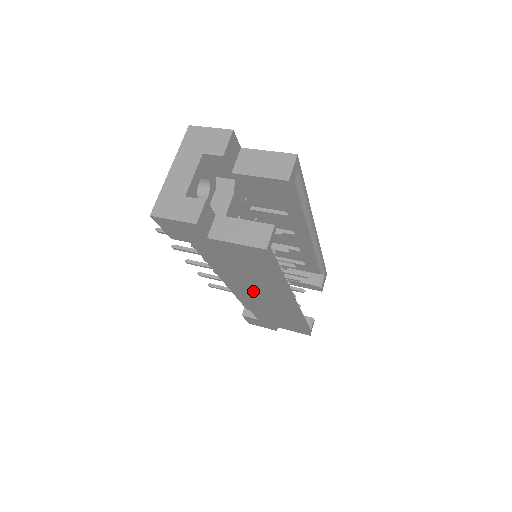
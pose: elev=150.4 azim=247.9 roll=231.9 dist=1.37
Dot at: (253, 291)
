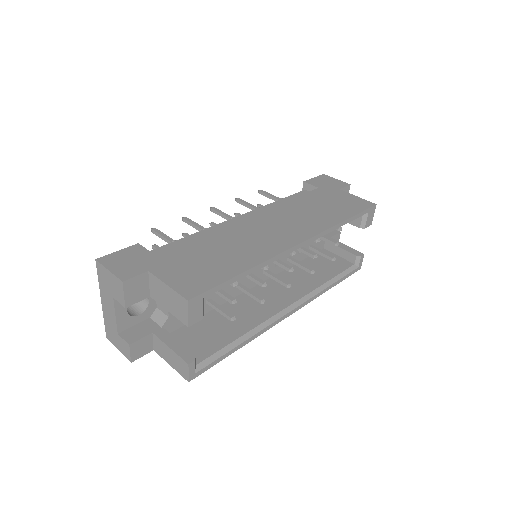
Dot at: occluded
